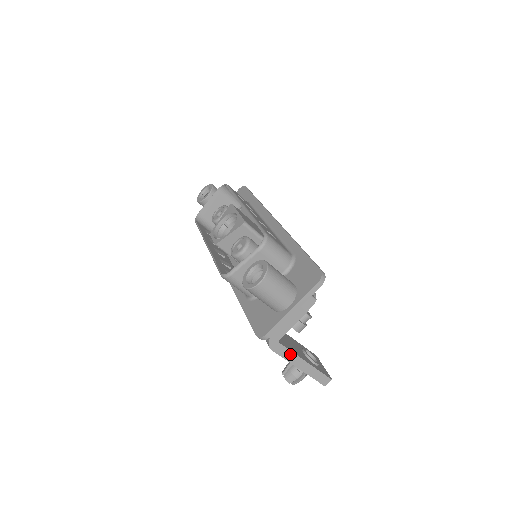
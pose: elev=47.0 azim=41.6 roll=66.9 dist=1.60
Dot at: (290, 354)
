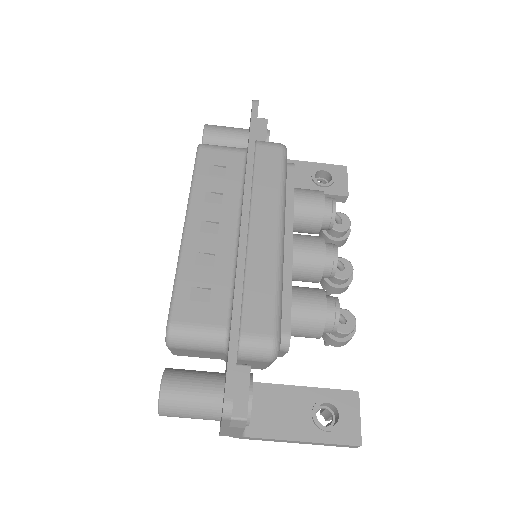
Dot at: (271, 439)
